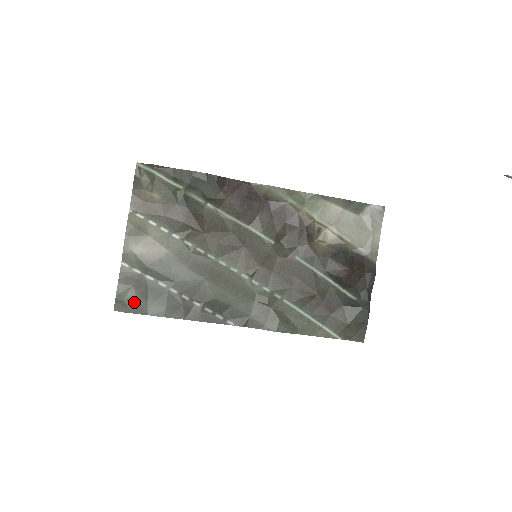
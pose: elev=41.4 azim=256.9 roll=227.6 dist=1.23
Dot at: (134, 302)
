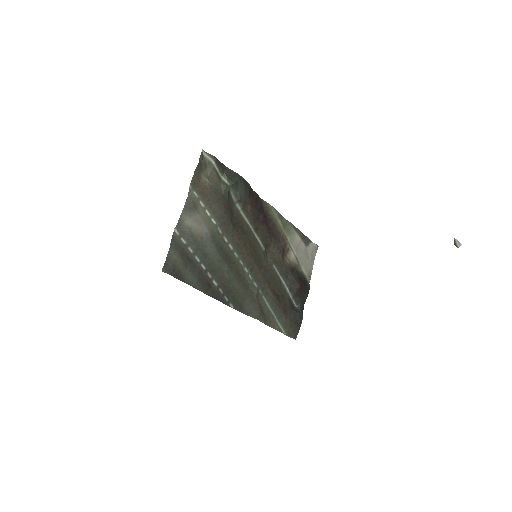
Dot at: (178, 268)
